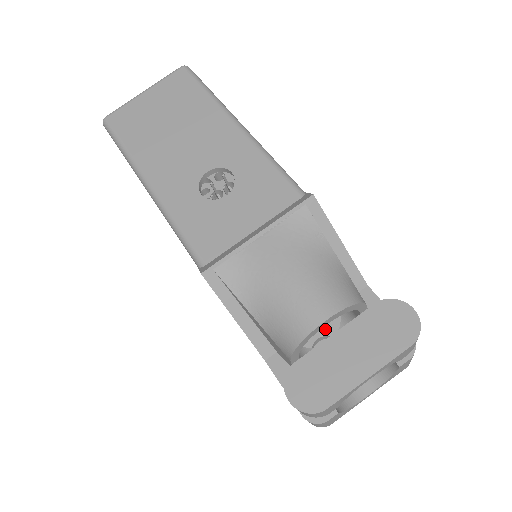
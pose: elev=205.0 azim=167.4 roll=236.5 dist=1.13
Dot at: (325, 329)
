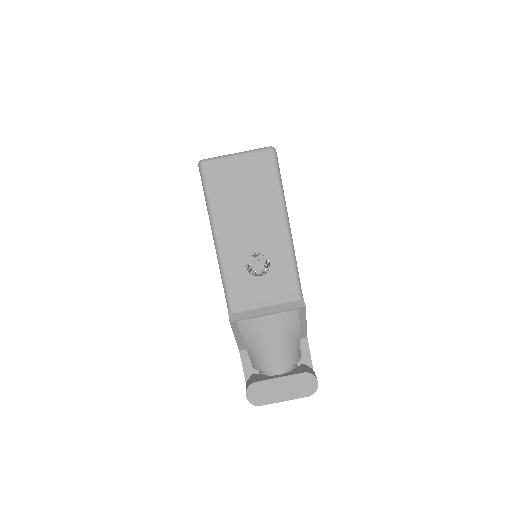
Dot at: occluded
